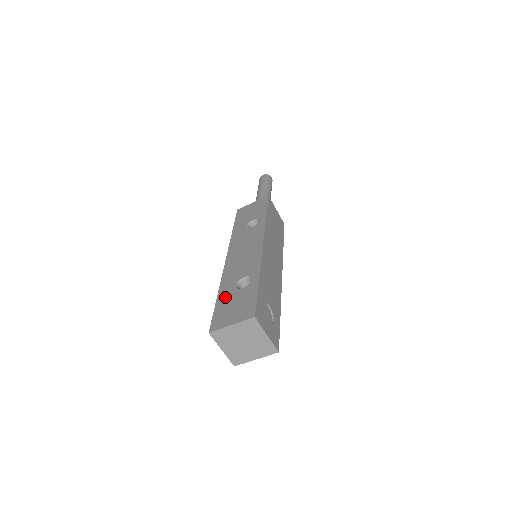
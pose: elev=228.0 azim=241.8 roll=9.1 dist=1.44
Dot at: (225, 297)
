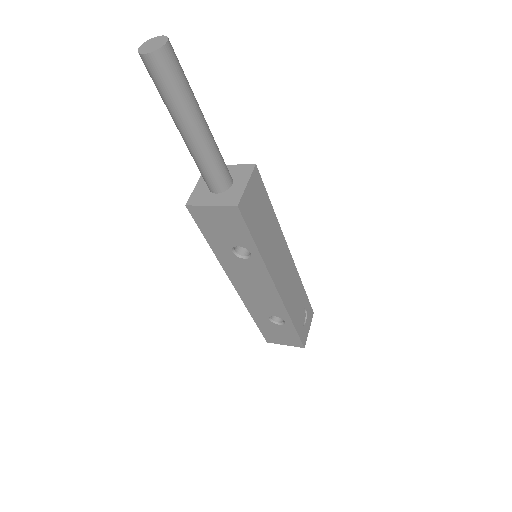
Dot at: (264, 325)
